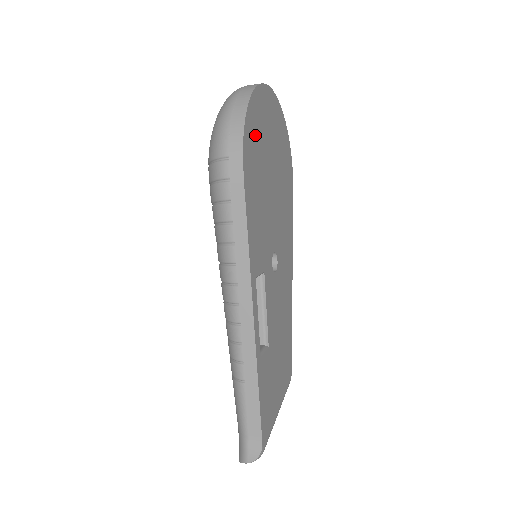
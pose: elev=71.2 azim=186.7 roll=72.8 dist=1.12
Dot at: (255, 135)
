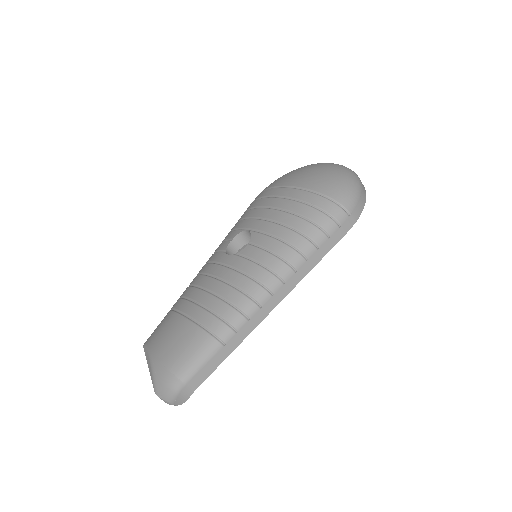
Dot at: occluded
